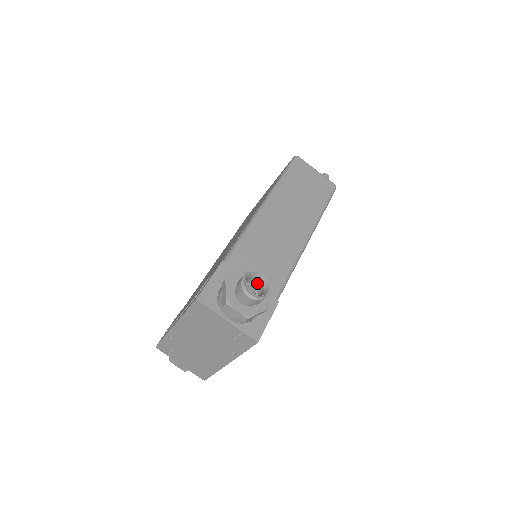
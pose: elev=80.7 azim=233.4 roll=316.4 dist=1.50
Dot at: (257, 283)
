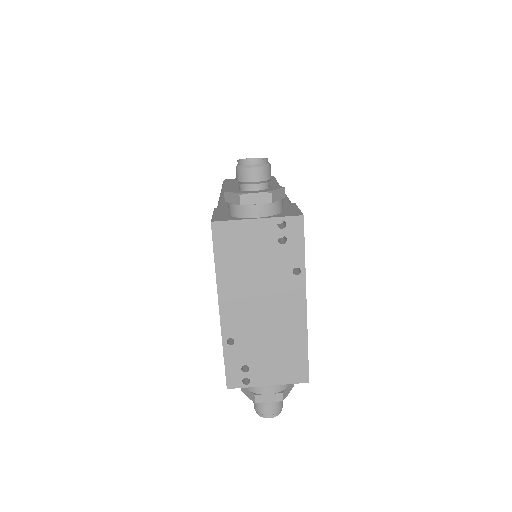
Dot at: occluded
